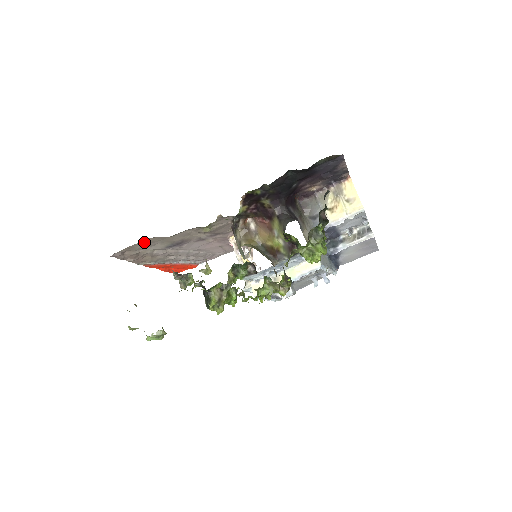
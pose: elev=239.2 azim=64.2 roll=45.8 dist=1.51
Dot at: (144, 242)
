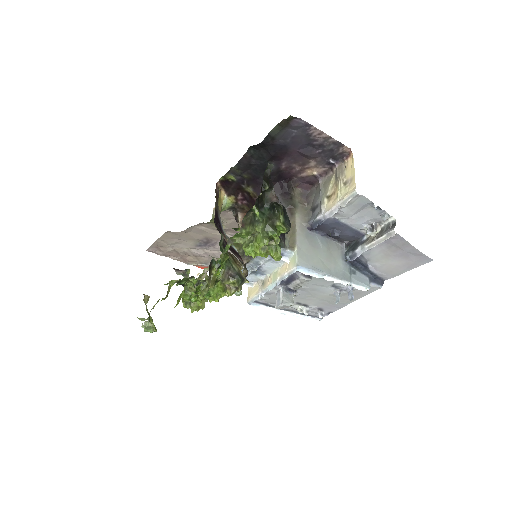
Dot at: (165, 237)
